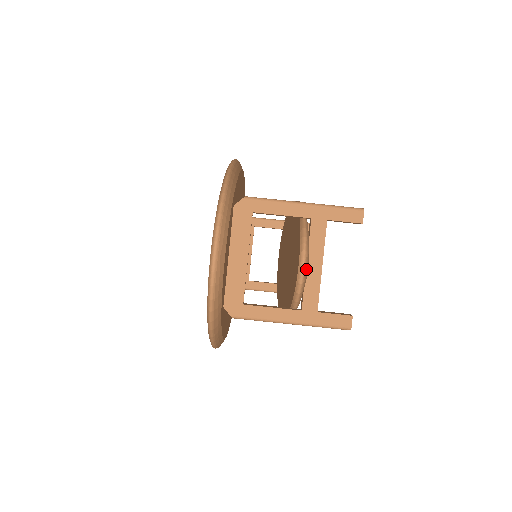
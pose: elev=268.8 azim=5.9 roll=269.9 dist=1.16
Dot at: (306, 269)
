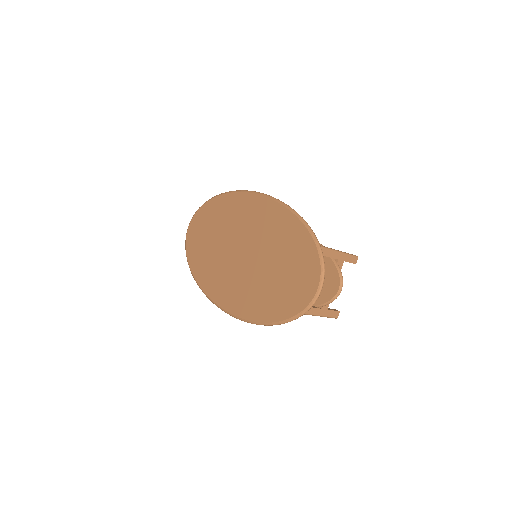
Dot at: (340, 291)
